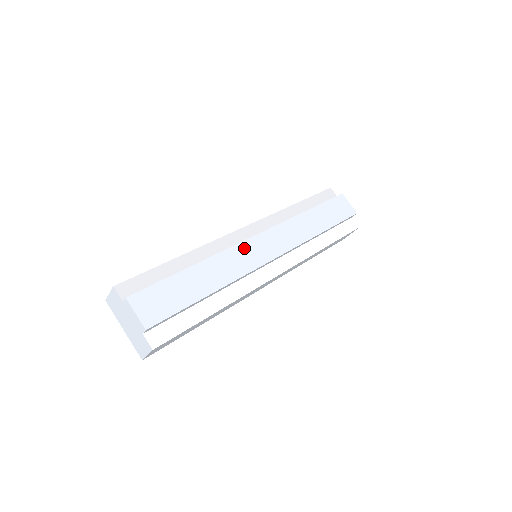
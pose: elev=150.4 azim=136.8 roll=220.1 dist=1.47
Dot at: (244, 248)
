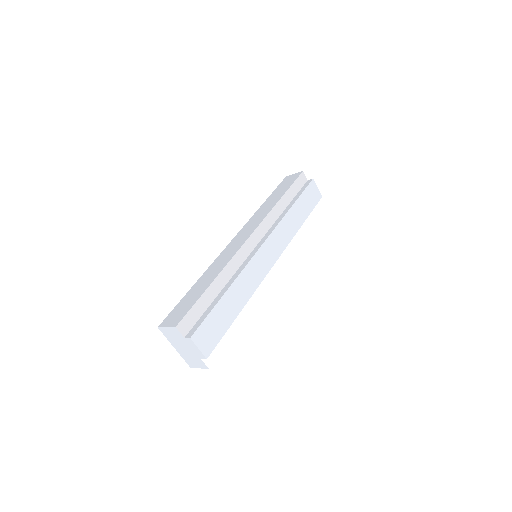
Dot at: (256, 261)
